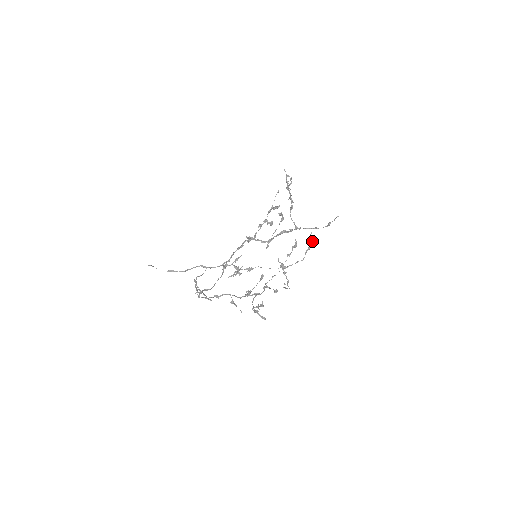
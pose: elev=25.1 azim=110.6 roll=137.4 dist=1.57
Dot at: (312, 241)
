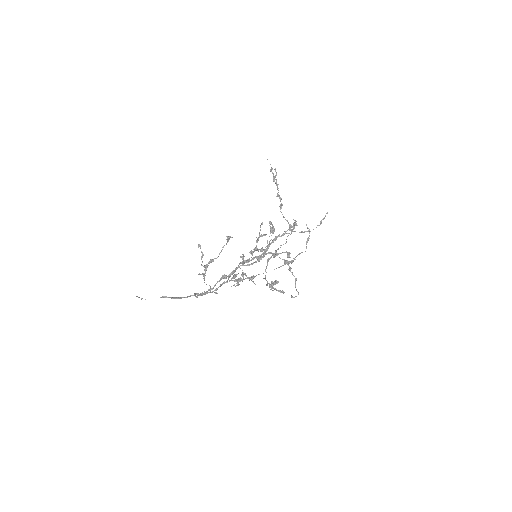
Dot at: occluded
